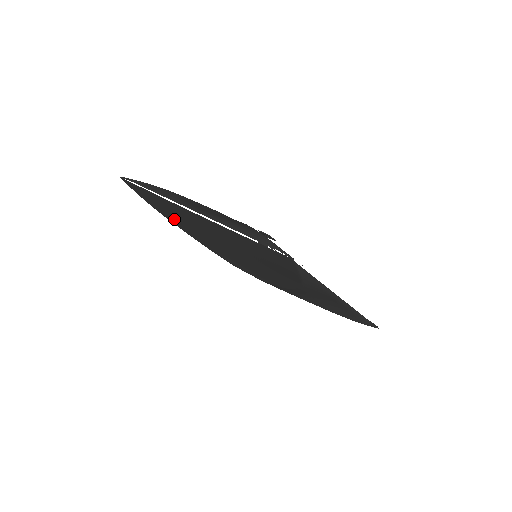
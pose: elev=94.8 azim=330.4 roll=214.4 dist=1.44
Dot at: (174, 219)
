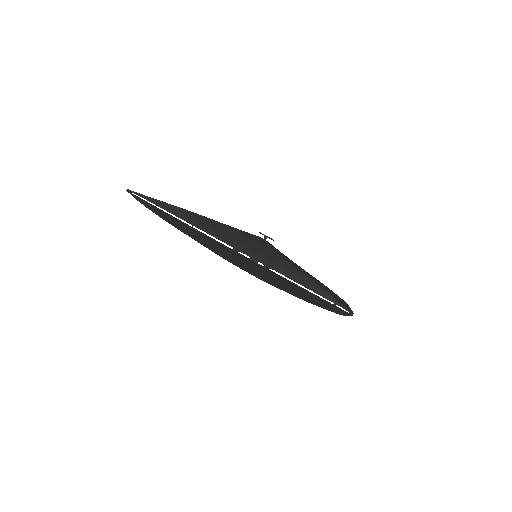
Dot at: (181, 228)
